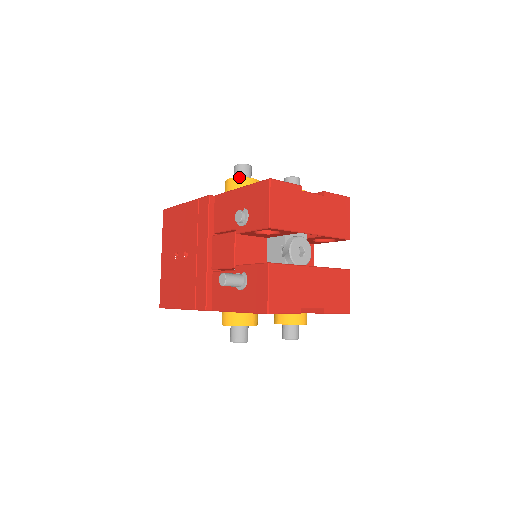
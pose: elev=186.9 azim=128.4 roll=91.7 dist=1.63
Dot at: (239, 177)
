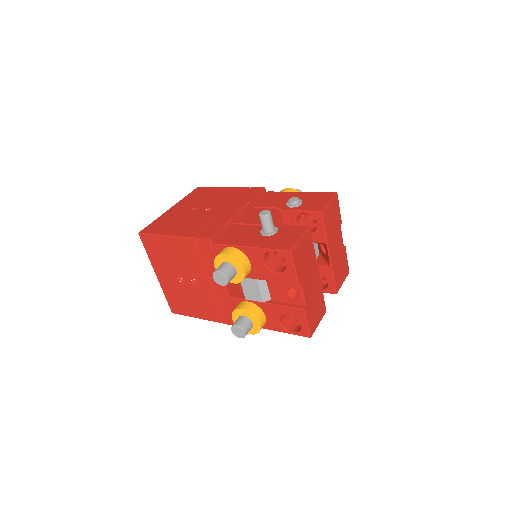
Dot at: occluded
